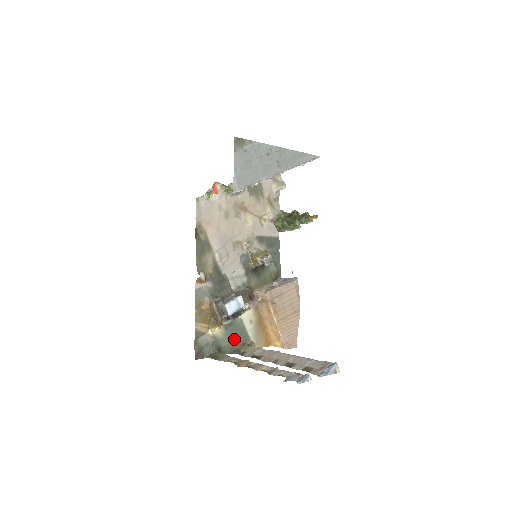
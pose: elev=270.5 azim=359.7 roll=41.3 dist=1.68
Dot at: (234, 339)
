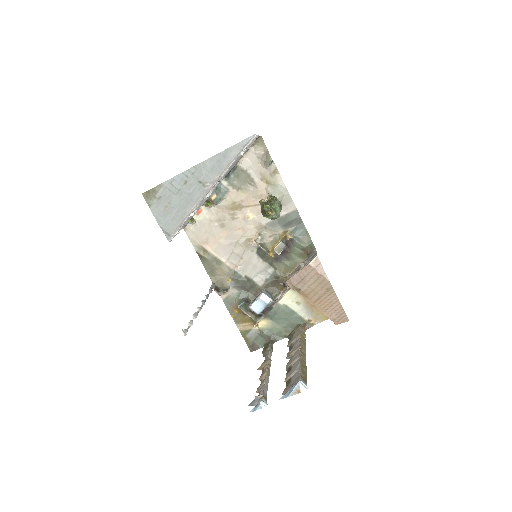
Dot at: (285, 324)
